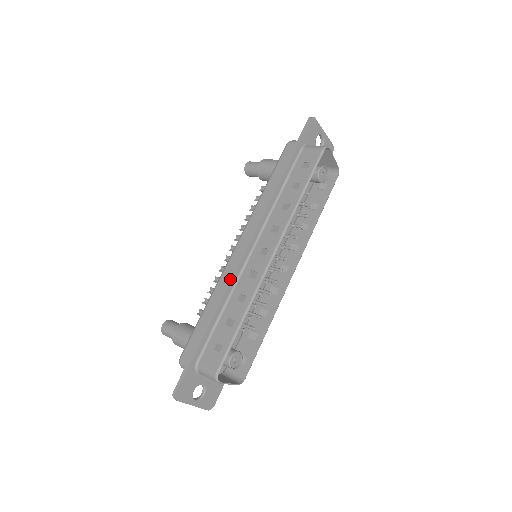
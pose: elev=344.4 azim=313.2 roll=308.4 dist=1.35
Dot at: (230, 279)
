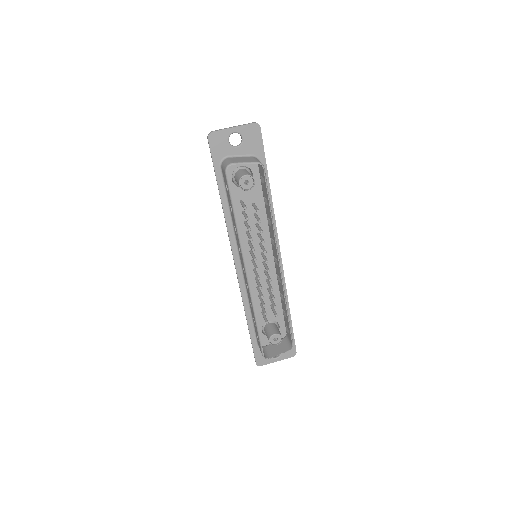
Dot at: occluded
